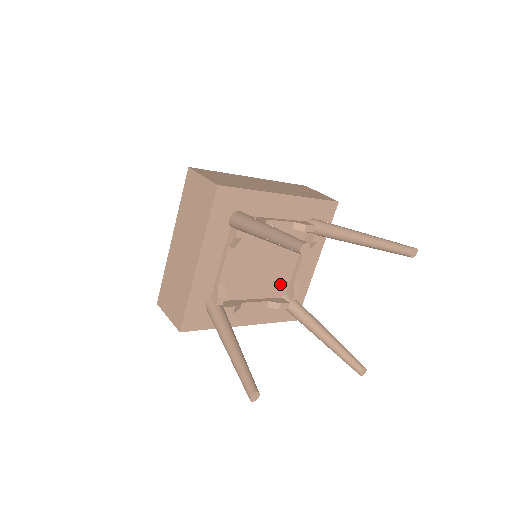
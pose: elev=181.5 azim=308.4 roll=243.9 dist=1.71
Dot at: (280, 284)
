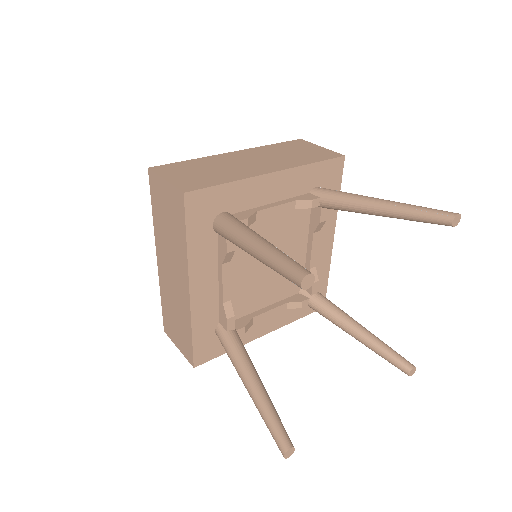
Dot at: (244, 303)
